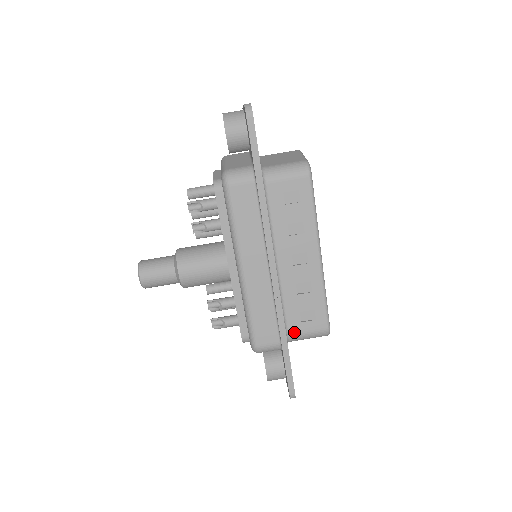
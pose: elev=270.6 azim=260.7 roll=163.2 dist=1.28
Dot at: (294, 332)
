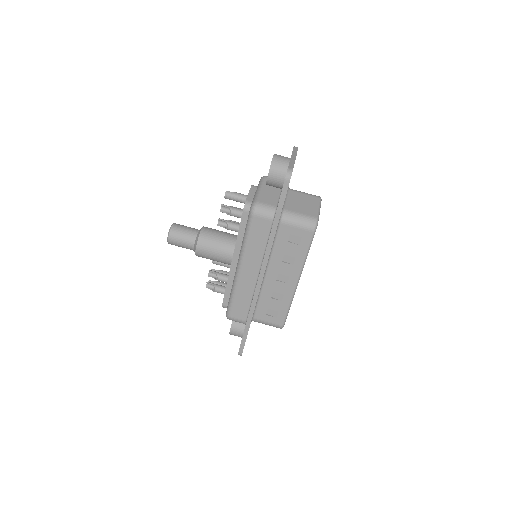
Dot at: (259, 318)
